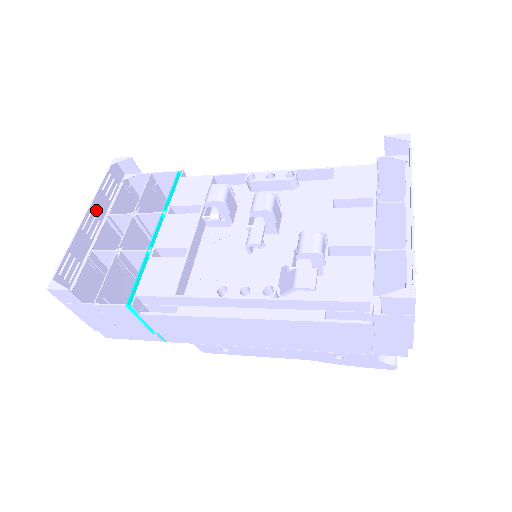
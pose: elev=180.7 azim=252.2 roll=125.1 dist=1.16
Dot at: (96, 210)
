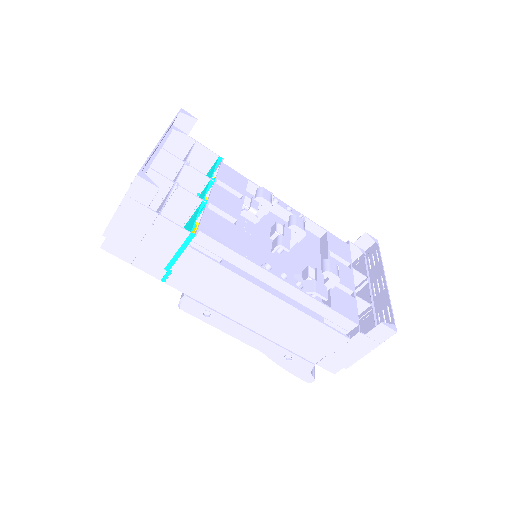
Dot at: occluded
